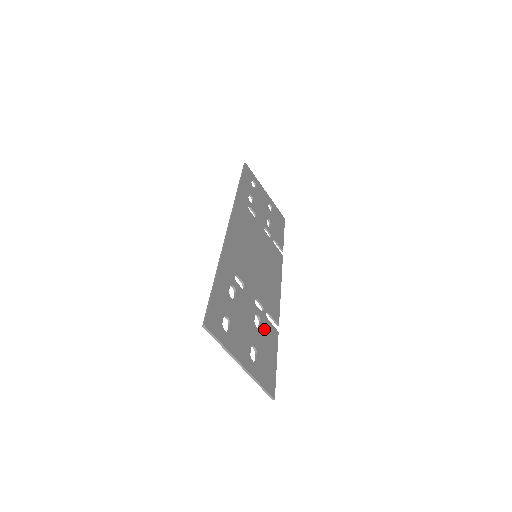
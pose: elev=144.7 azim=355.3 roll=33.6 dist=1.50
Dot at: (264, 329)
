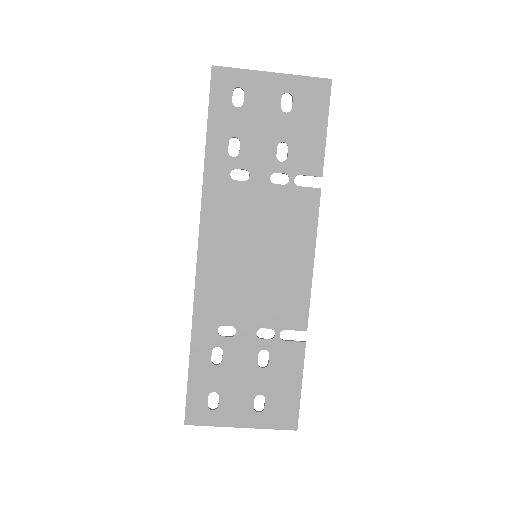
Dot at: (276, 360)
